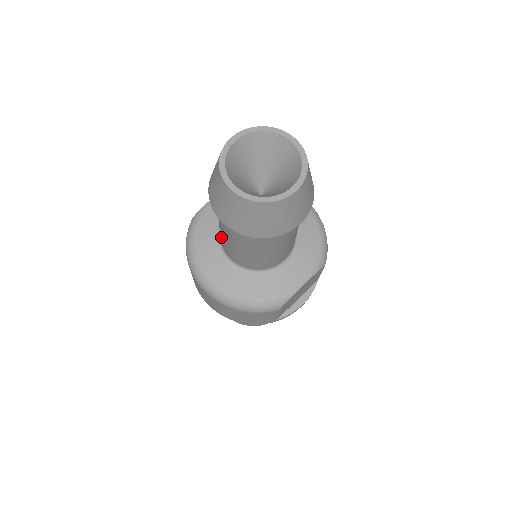
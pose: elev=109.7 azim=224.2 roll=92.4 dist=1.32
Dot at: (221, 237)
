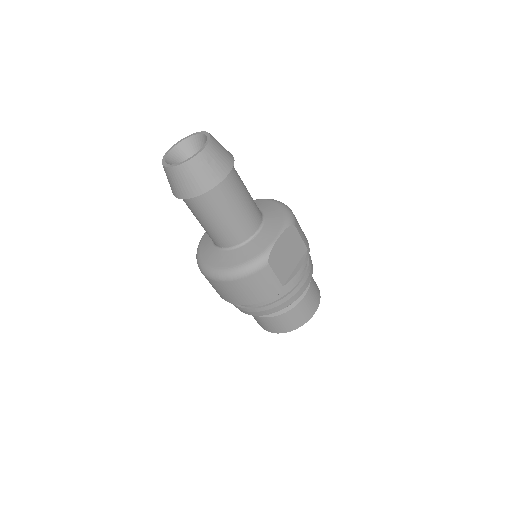
Dot at: (207, 233)
